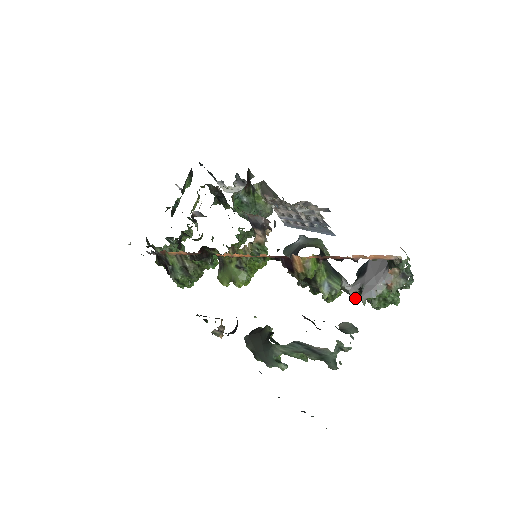
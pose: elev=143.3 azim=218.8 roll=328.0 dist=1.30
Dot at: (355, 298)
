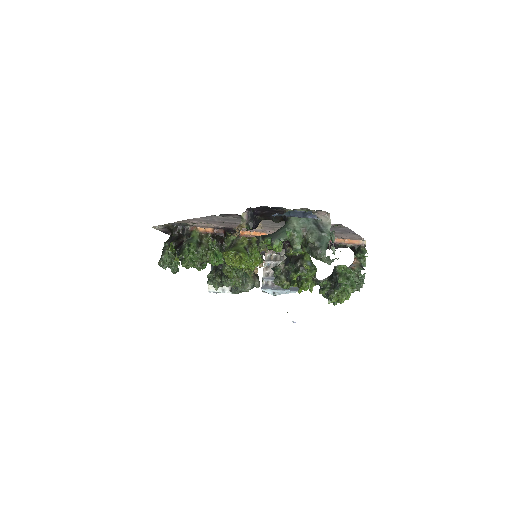
Dot at: (321, 290)
